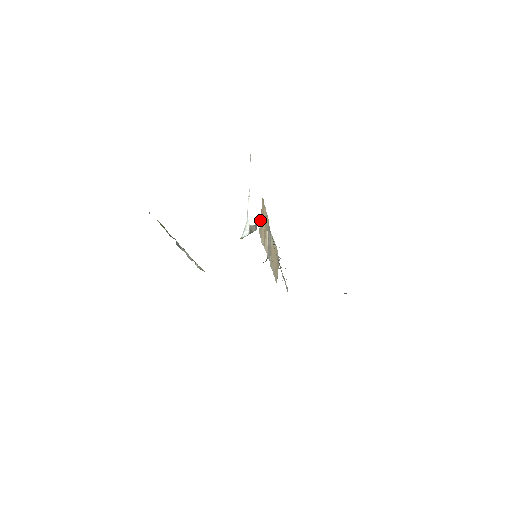
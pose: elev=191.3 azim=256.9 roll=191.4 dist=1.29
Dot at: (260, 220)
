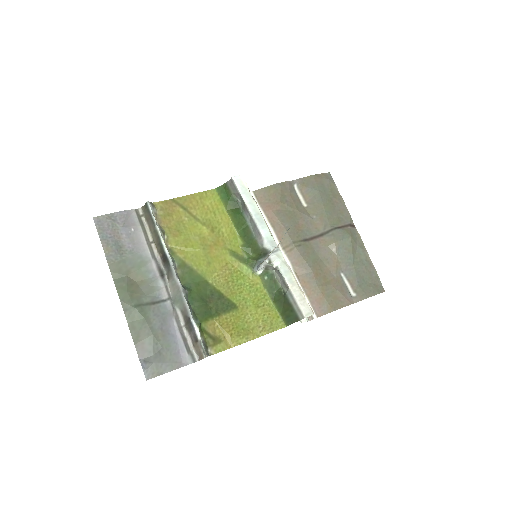
Dot at: occluded
